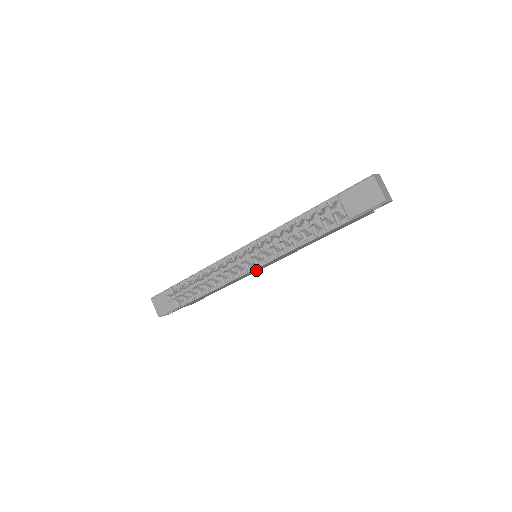
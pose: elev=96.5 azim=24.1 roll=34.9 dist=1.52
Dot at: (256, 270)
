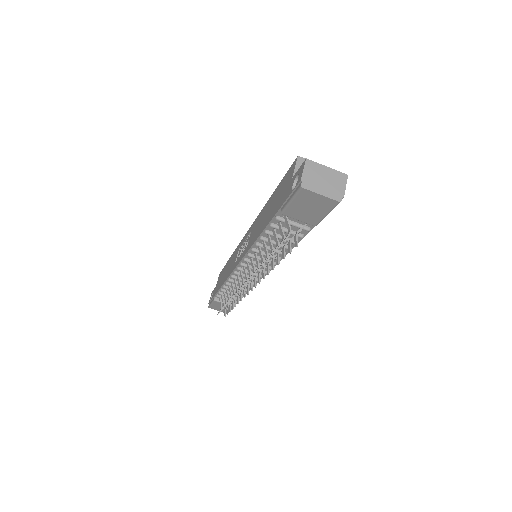
Dot at: occluded
